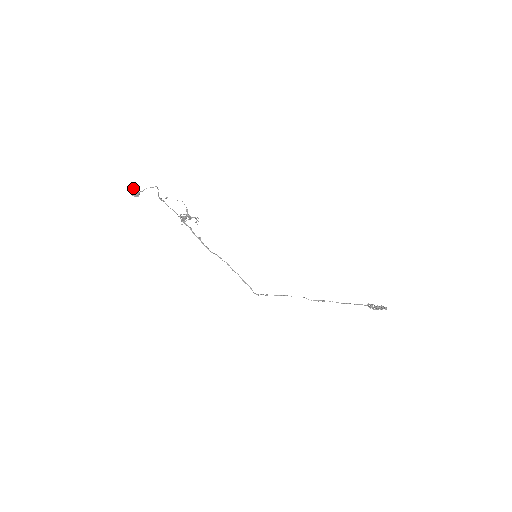
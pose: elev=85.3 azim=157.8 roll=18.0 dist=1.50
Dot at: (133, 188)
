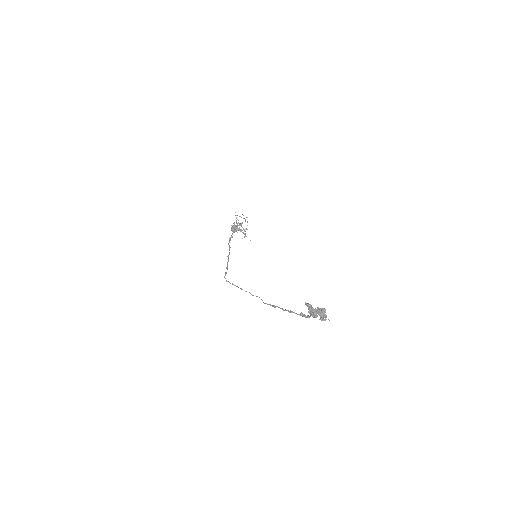
Dot at: (235, 225)
